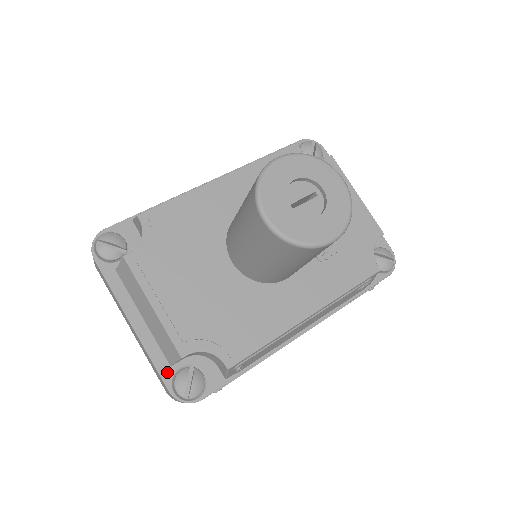
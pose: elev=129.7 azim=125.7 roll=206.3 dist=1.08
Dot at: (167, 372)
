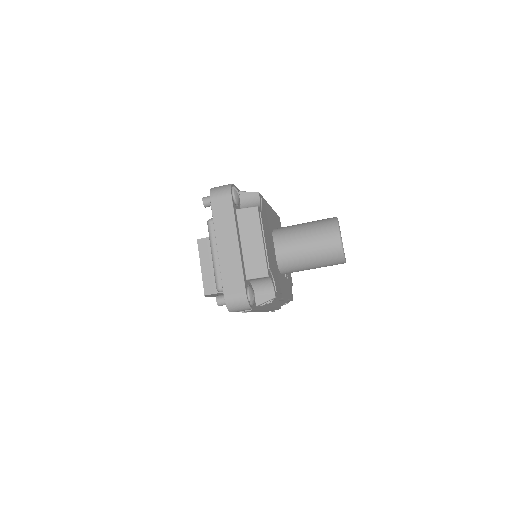
Dot at: (246, 282)
